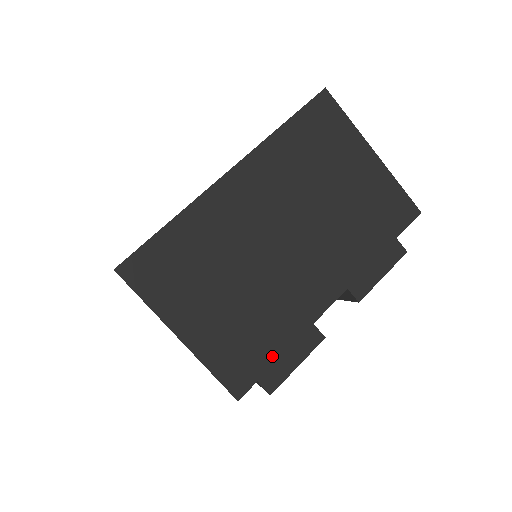
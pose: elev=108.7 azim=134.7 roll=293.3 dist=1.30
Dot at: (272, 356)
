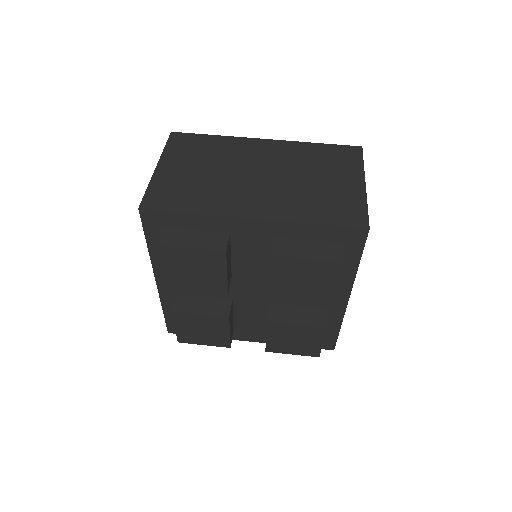
Dot at: (182, 208)
